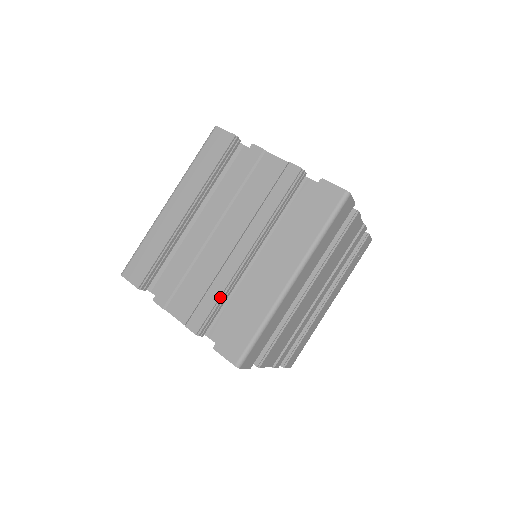
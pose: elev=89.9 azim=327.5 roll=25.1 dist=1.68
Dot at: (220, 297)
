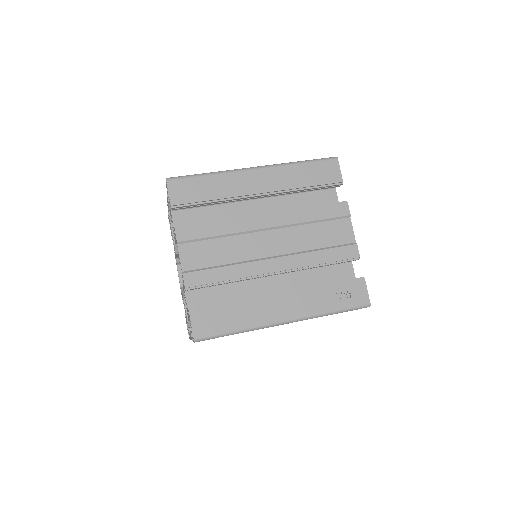
Dot at: occluded
